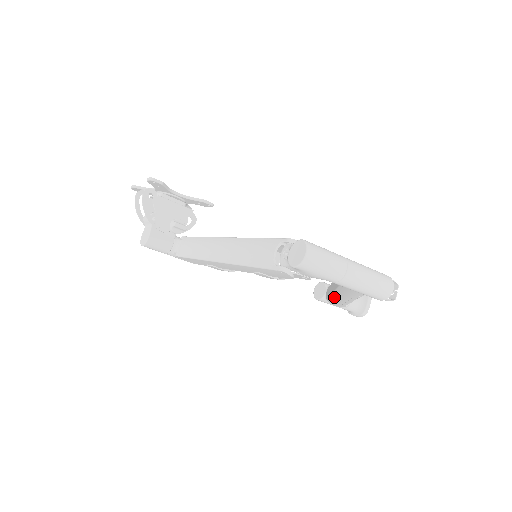
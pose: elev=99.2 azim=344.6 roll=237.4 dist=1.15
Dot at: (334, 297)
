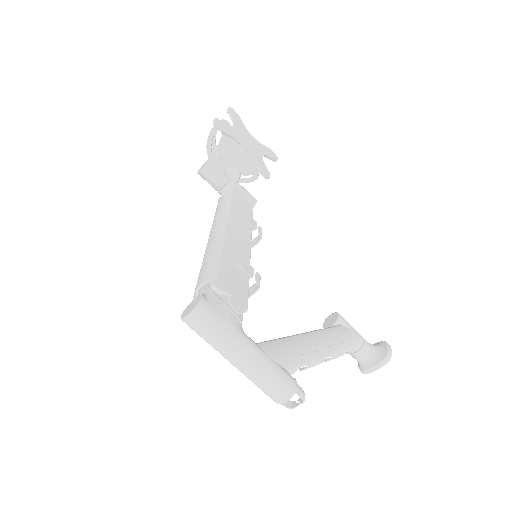
Dot at: occluded
